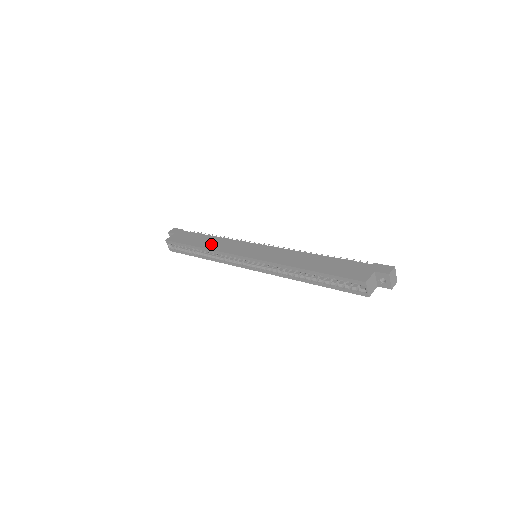
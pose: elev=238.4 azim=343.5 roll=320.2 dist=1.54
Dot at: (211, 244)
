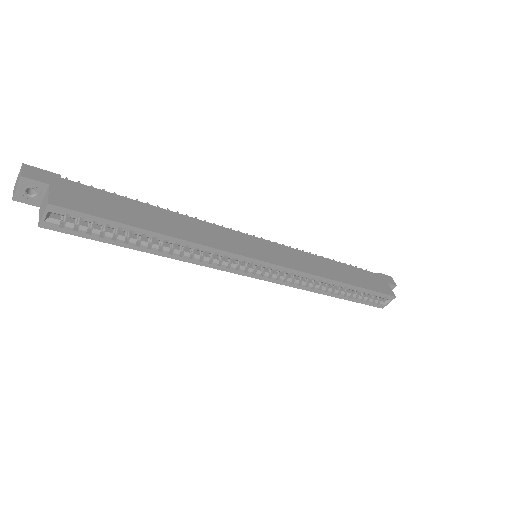
Dot at: (184, 230)
